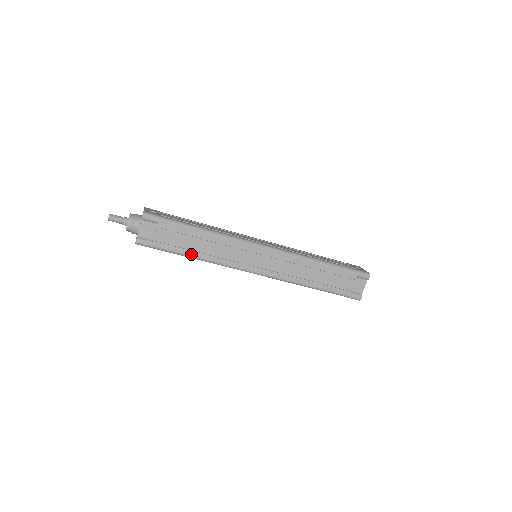
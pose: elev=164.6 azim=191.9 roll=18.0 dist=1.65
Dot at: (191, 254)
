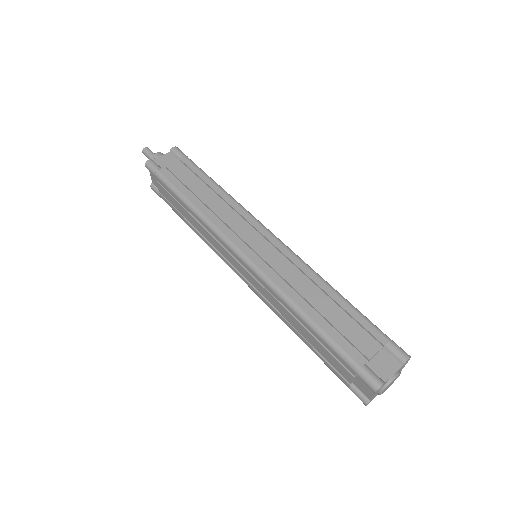
Dot at: (187, 196)
